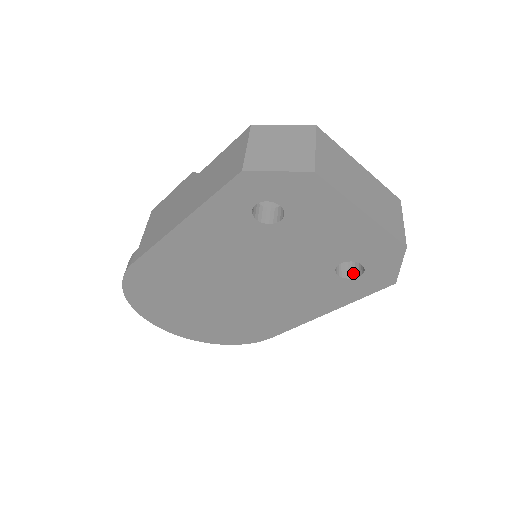
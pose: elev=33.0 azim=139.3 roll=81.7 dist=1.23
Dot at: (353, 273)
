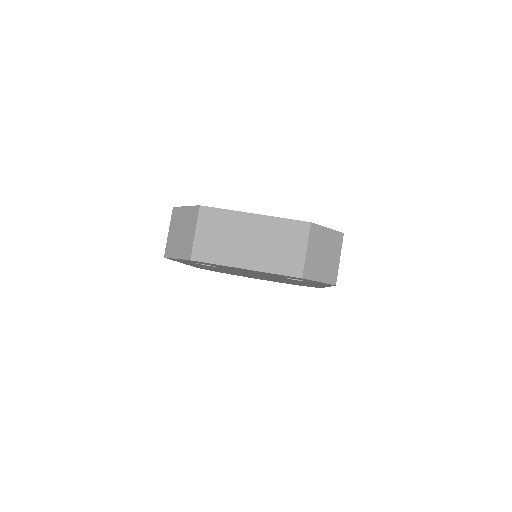
Dot at: occluded
